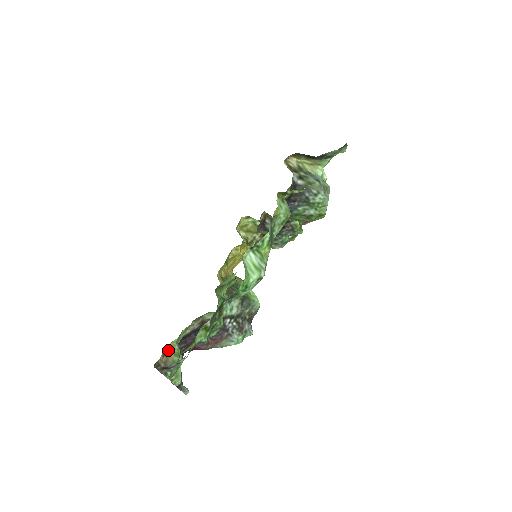
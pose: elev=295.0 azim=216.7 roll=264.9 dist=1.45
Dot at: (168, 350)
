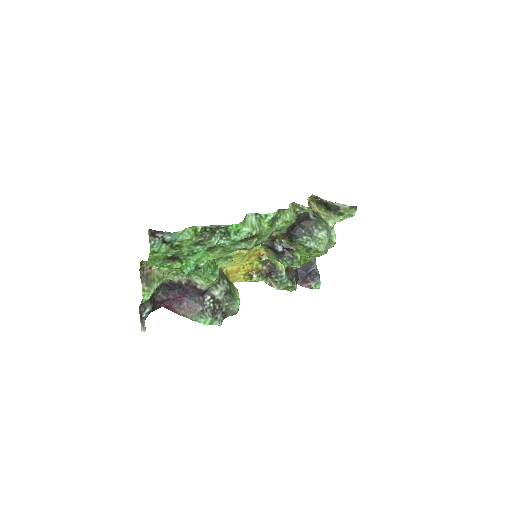
Dot at: (156, 267)
